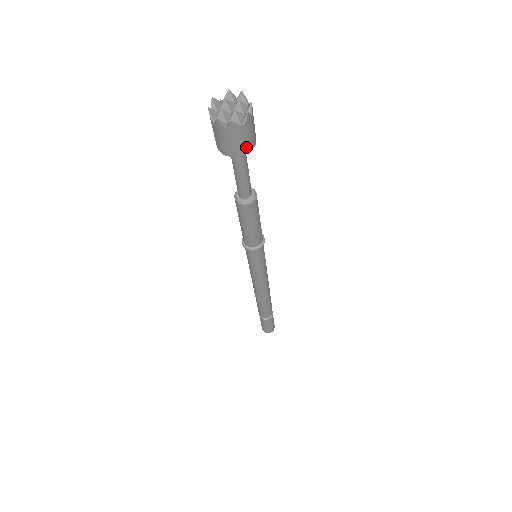
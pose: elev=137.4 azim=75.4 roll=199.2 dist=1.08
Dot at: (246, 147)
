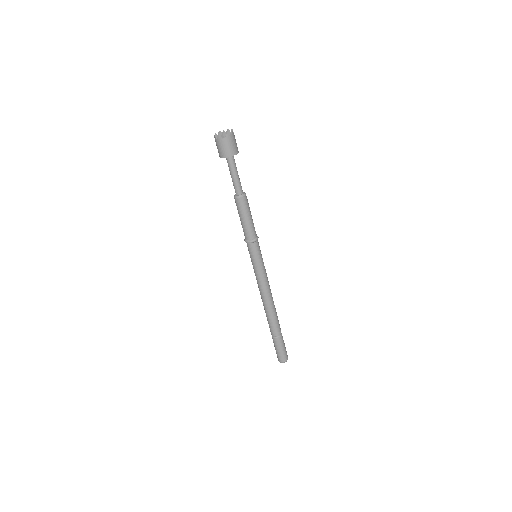
Dot at: (228, 153)
